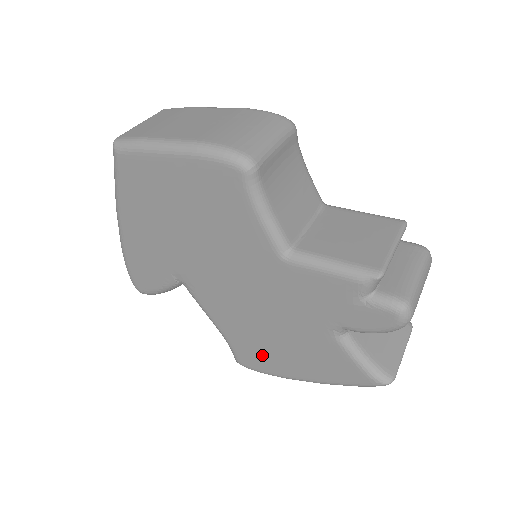
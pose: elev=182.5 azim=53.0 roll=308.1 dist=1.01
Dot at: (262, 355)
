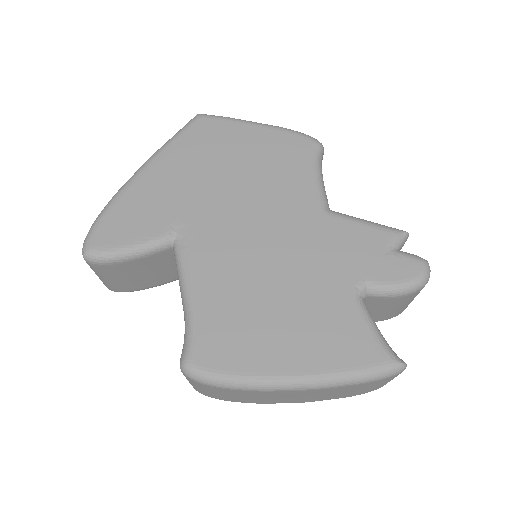
Dot at: (242, 339)
